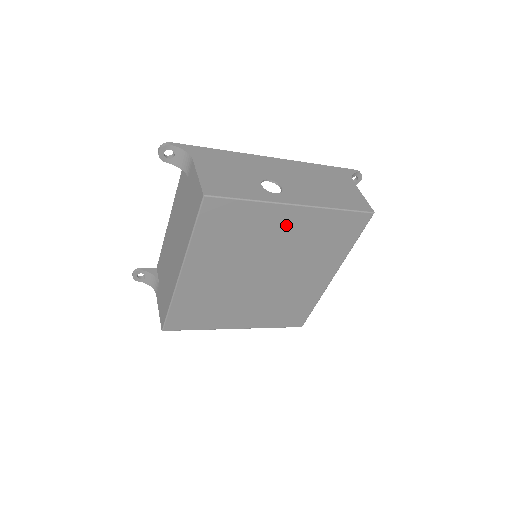
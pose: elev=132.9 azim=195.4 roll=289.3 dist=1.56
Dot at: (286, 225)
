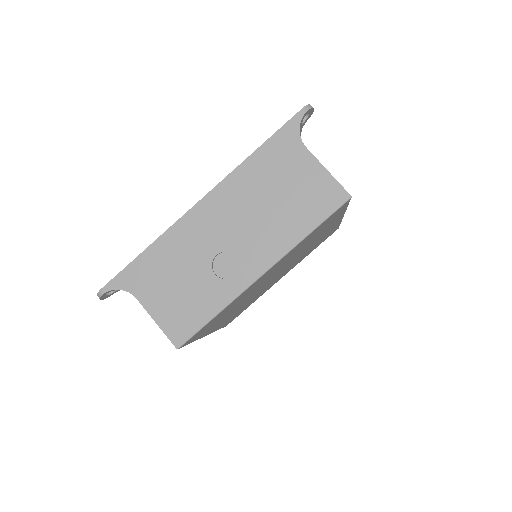
Dot at: (266, 276)
